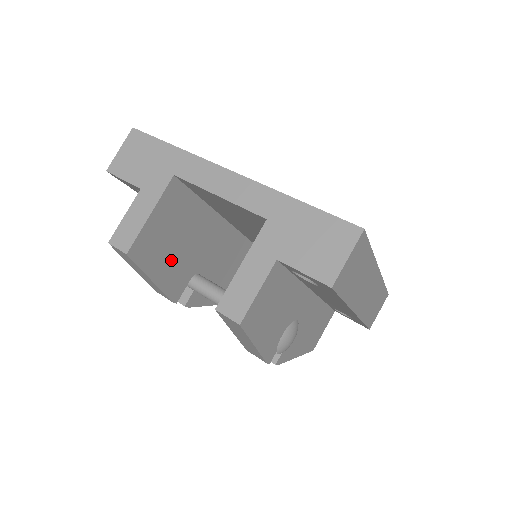
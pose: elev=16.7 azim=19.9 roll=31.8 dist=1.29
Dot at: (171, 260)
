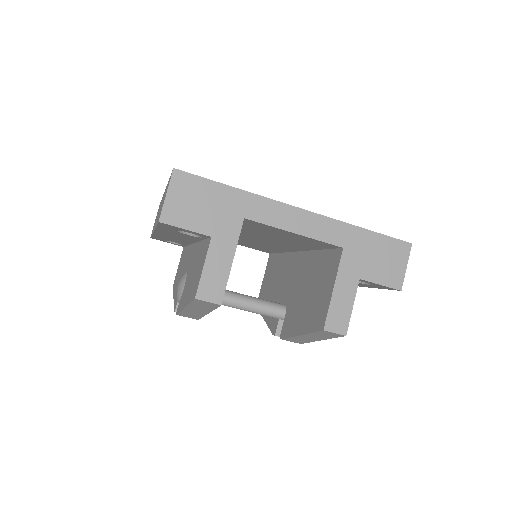
Dot at: occluded
